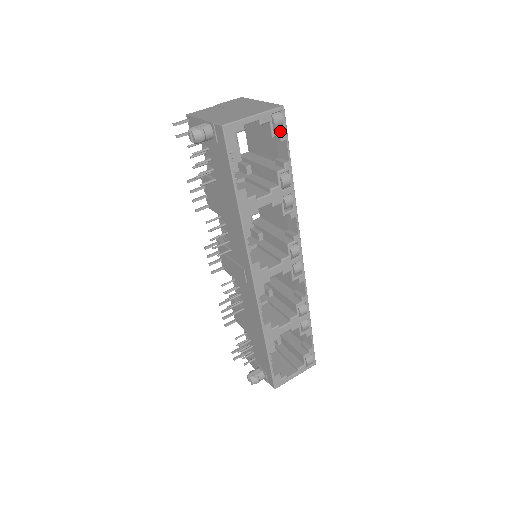
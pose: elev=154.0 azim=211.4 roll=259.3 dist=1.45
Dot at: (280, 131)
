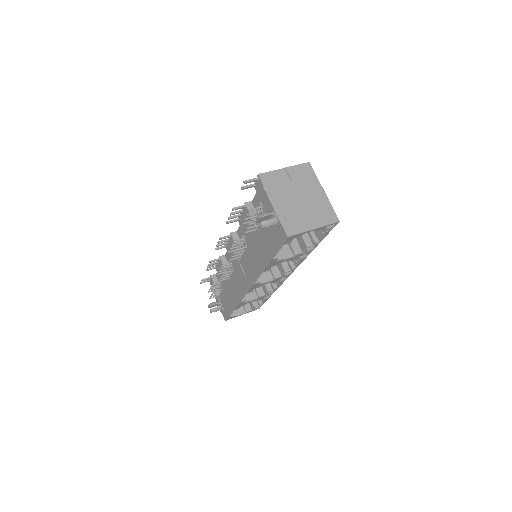
Dot at: (326, 231)
